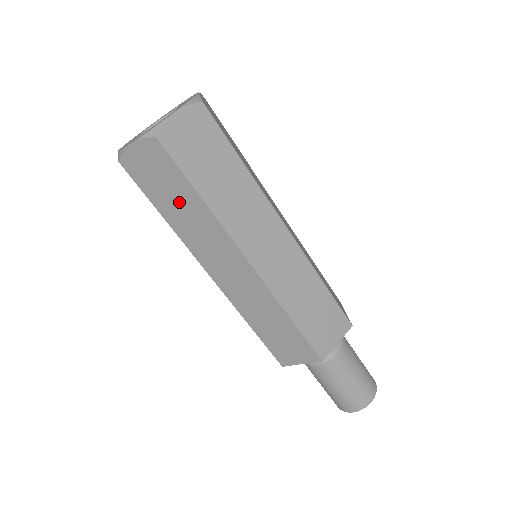
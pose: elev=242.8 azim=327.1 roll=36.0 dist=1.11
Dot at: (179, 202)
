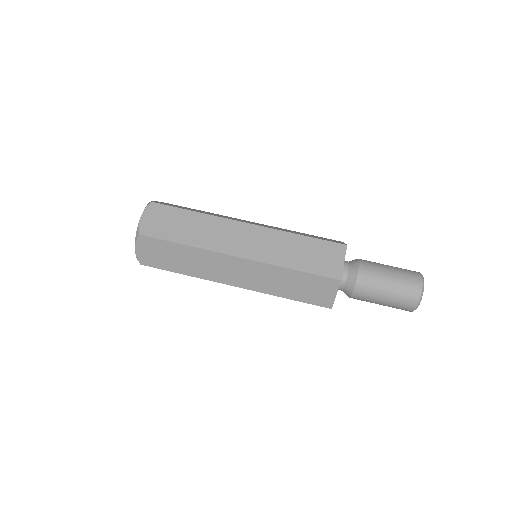
Dot at: (185, 225)
